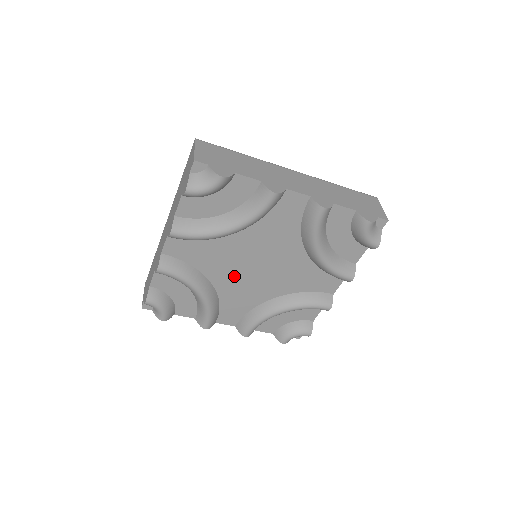
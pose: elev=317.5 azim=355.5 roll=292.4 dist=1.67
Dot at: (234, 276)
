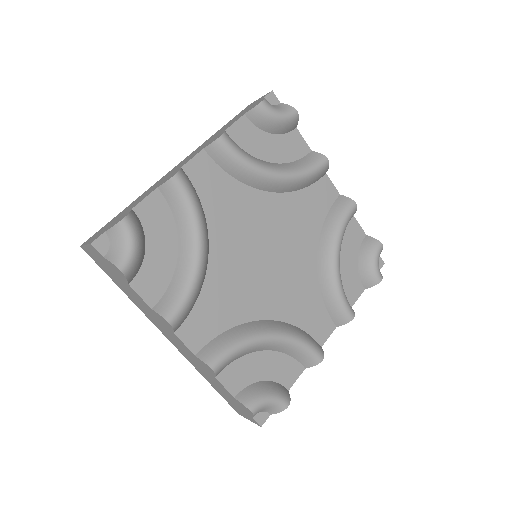
Dot at: (238, 255)
